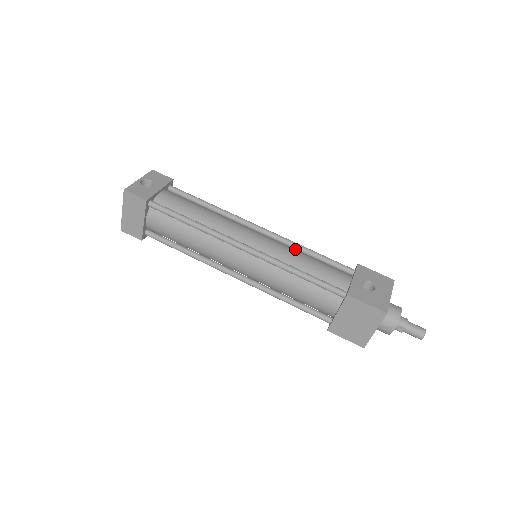
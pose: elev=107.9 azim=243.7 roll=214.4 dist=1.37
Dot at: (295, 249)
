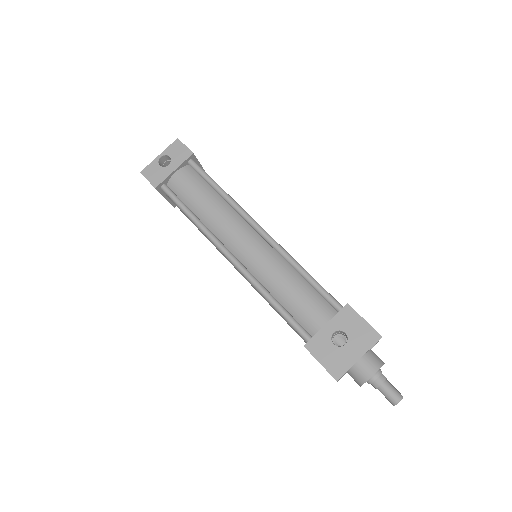
Dot at: (289, 263)
